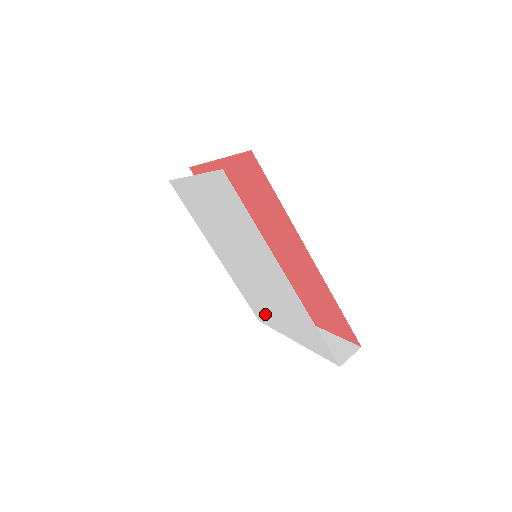
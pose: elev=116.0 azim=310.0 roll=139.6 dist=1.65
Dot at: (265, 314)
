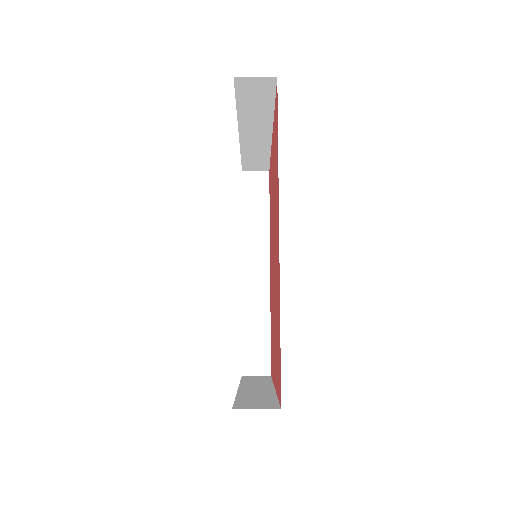
Dot at: occluded
